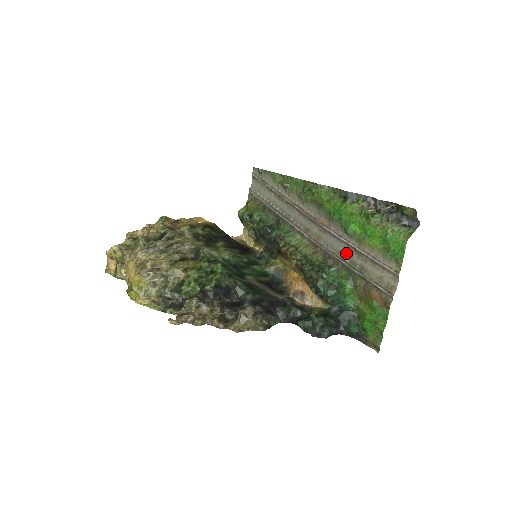
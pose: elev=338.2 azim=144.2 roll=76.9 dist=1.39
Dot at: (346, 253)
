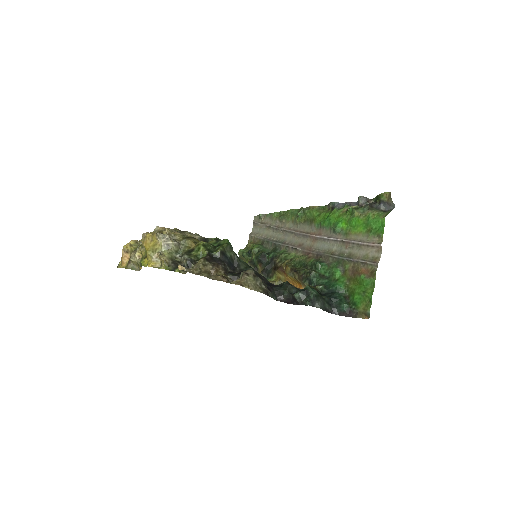
Dot at: (335, 249)
